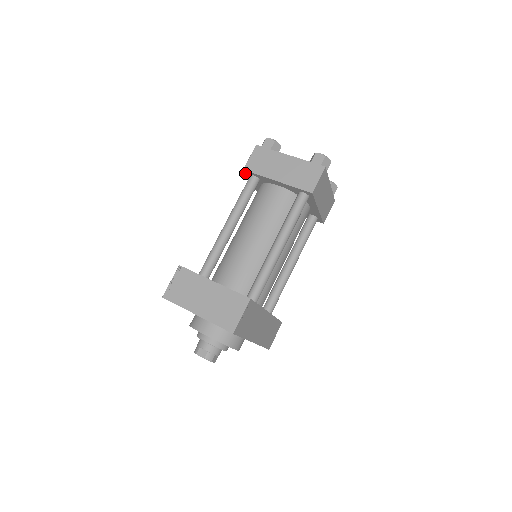
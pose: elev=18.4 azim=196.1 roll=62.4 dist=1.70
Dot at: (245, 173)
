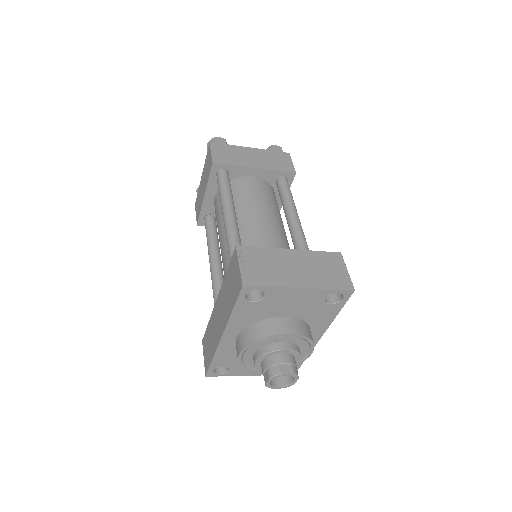
Dot at: (210, 169)
